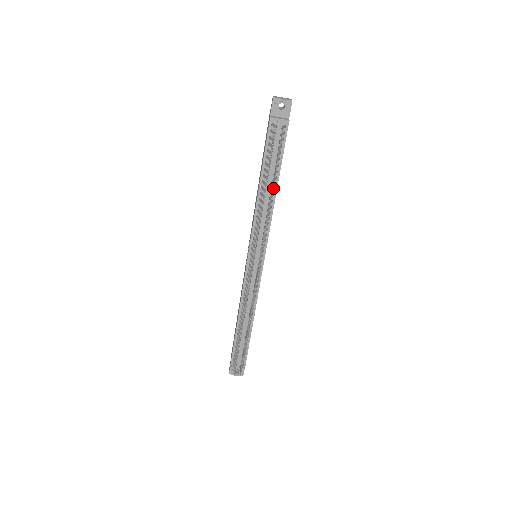
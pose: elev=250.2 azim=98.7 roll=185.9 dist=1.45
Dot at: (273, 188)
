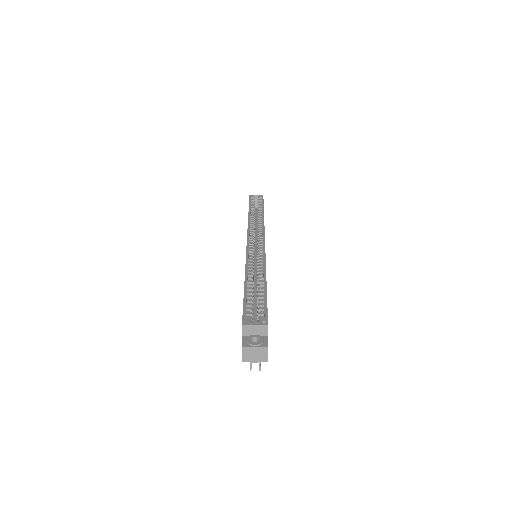
Dot at: occluded
